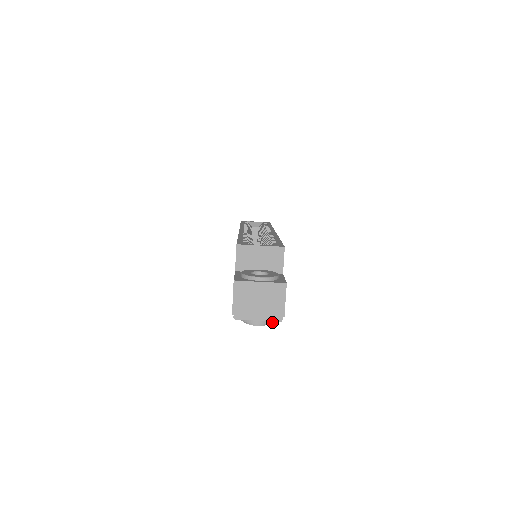
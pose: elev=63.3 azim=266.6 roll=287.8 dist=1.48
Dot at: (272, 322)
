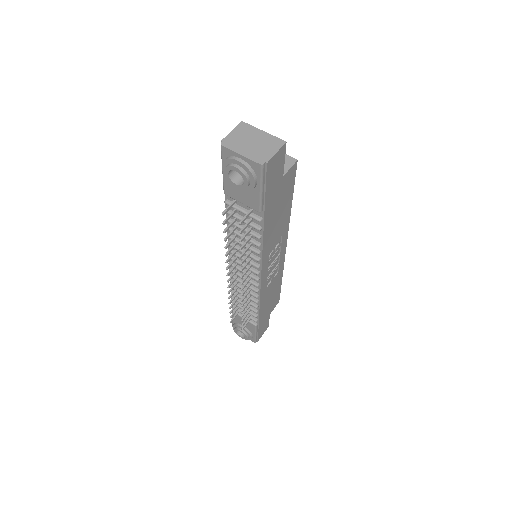
Dot at: (251, 173)
